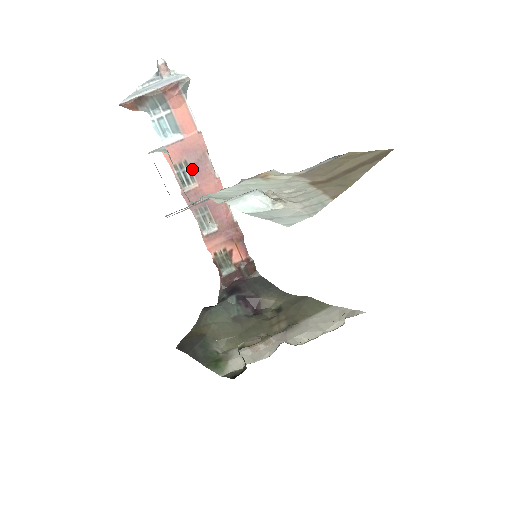
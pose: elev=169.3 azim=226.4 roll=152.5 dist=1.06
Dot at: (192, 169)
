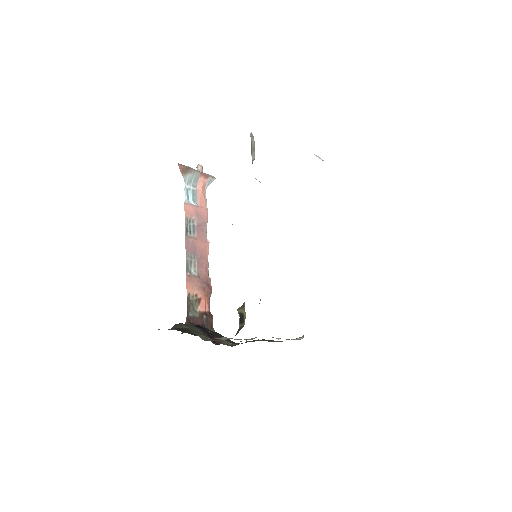
Dot at: (196, 227)
